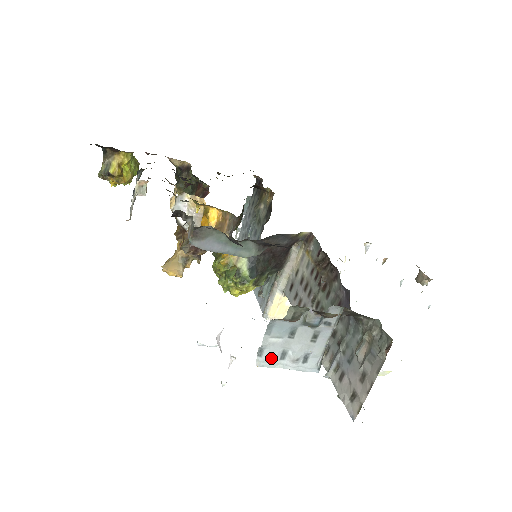
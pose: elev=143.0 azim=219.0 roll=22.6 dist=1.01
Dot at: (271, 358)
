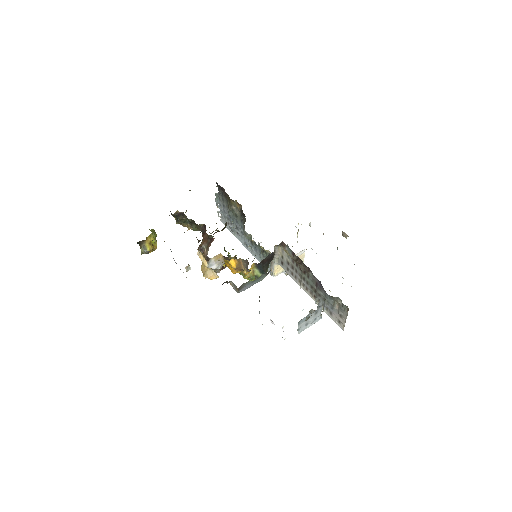
Dot at: (303, 328)
